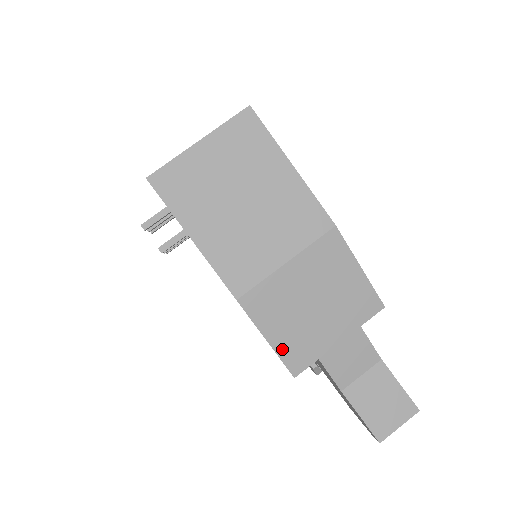
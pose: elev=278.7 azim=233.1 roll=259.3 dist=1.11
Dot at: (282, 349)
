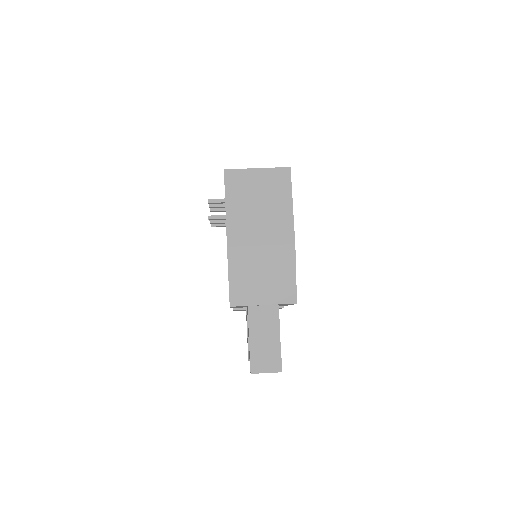
Dot at: (233, 287)
